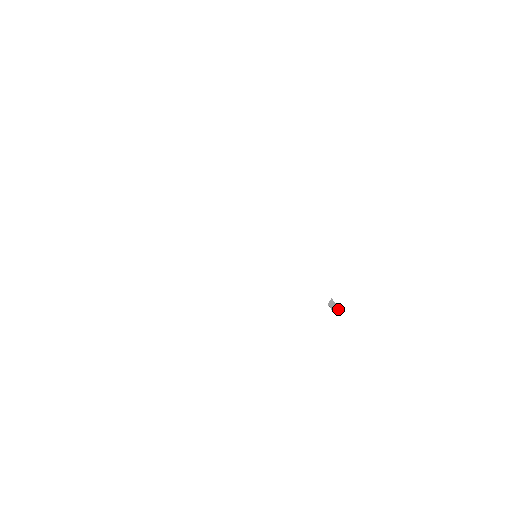
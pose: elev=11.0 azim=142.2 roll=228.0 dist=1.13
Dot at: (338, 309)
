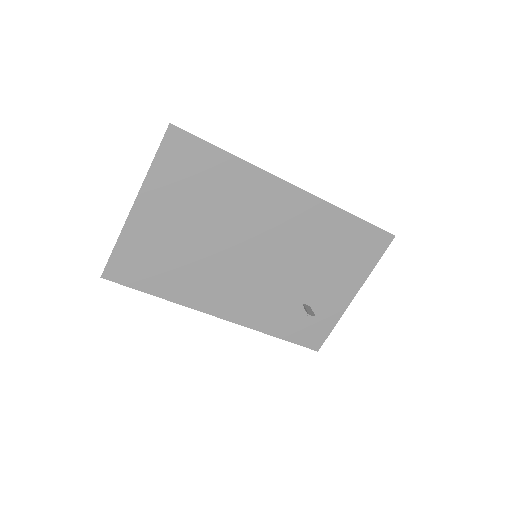
Dot at: (313, 314)
